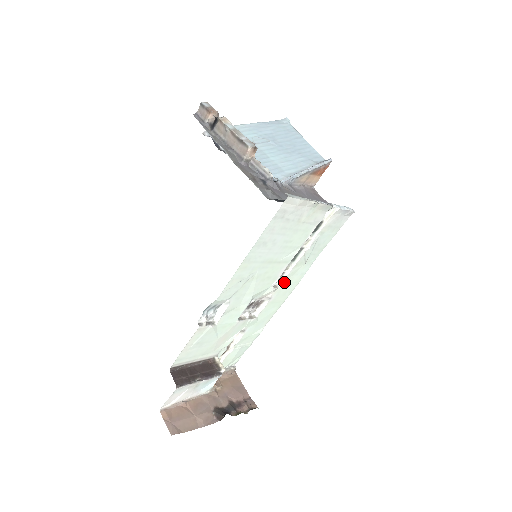
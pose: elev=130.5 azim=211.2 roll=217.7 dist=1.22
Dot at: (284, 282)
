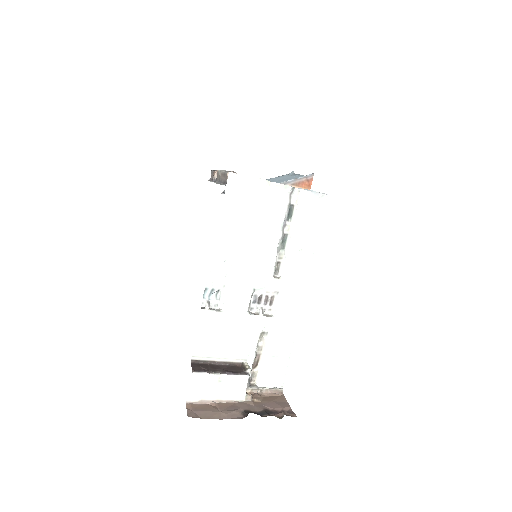
Dot at: (286, 274)
